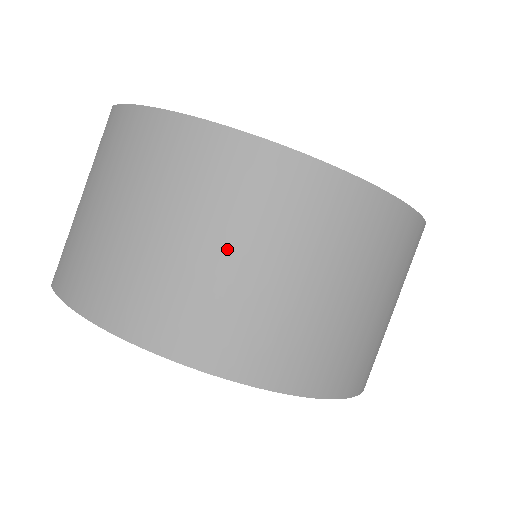
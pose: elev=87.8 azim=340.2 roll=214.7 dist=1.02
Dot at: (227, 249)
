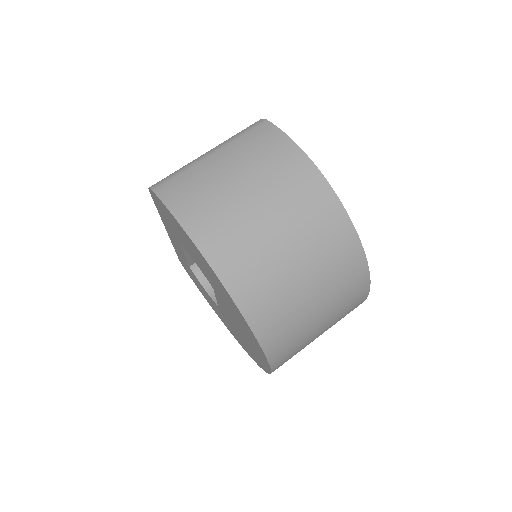
Dot at: (298, 259)
